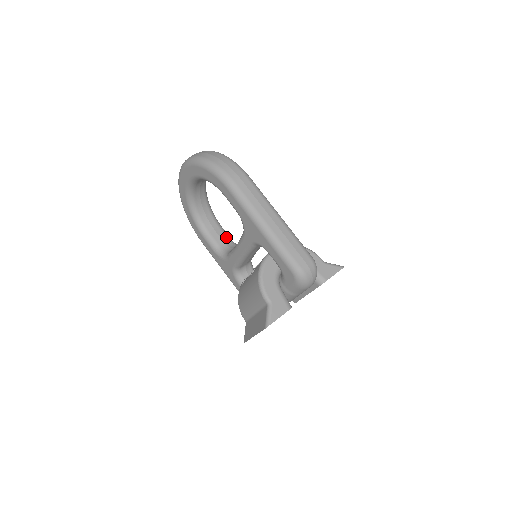
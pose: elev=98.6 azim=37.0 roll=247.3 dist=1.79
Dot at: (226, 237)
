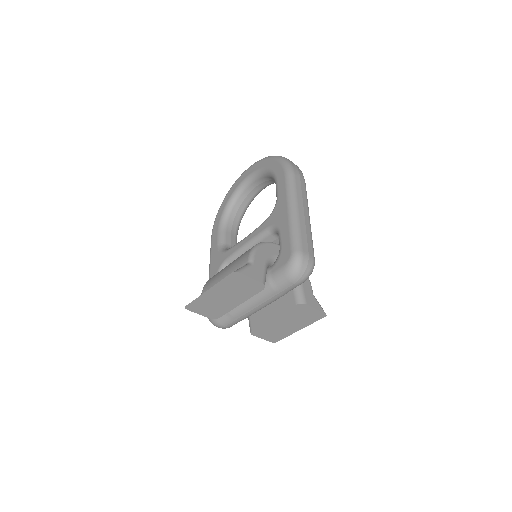
Dot at: occluded
